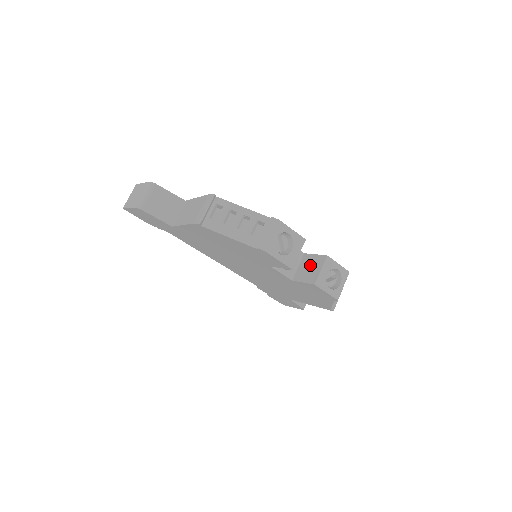
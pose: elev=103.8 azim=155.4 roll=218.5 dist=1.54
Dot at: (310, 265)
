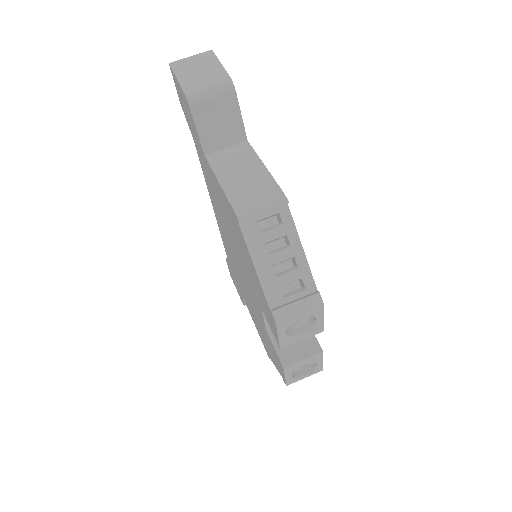
Dot at: occluded
